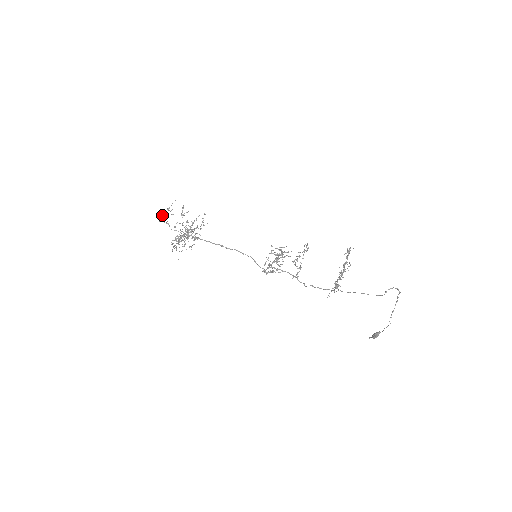
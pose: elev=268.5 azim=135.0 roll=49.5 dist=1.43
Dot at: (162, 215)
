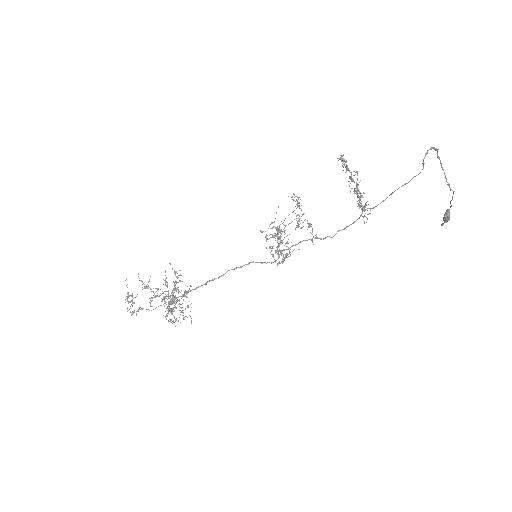
Dot at: occluded
